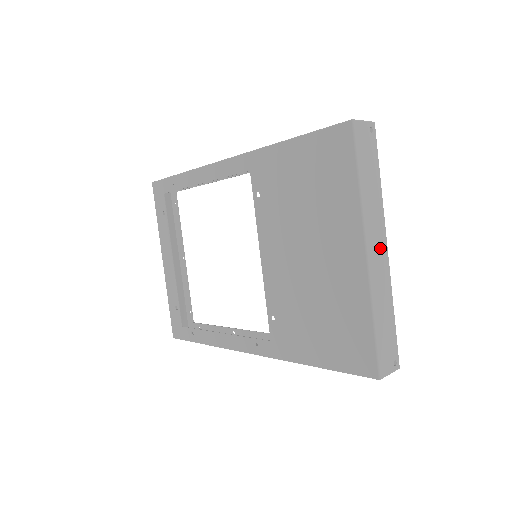
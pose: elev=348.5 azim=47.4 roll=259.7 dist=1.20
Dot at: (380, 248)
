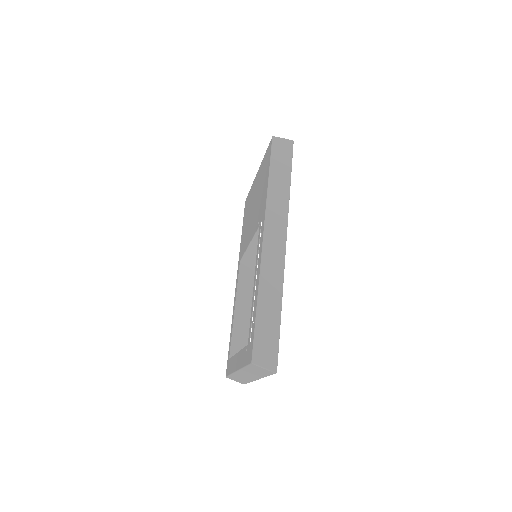
Dot at: occluded
